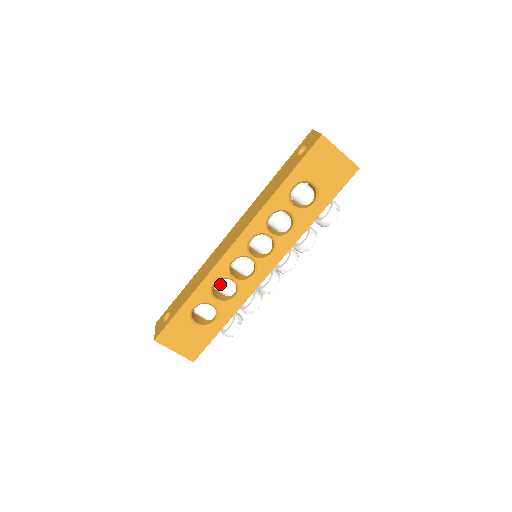
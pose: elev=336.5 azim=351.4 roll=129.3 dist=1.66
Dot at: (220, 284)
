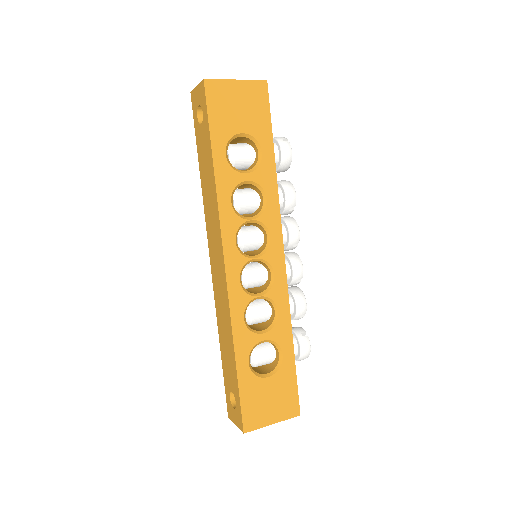
Dot at: (250, 314)
